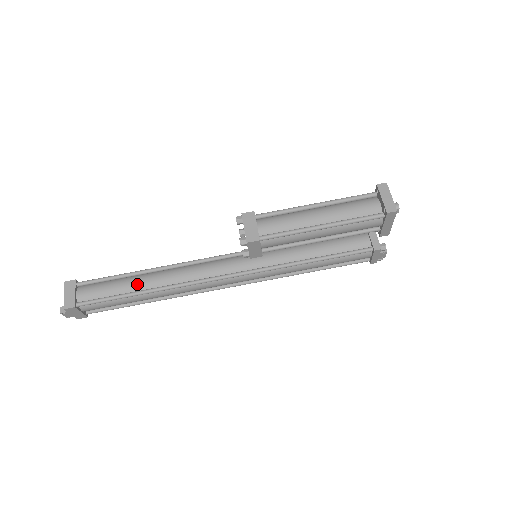
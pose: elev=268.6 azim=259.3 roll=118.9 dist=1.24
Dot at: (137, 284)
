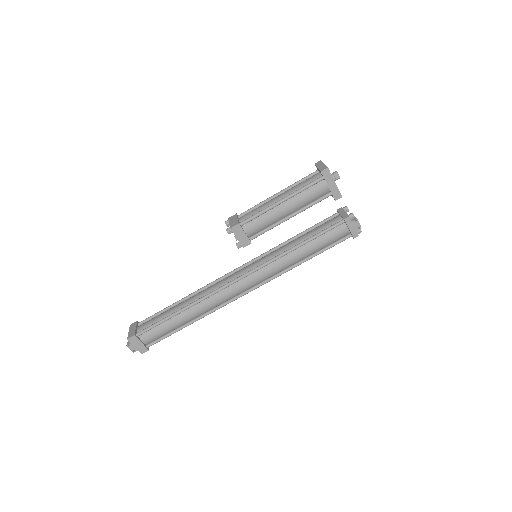
Dot at: (177, 307)
